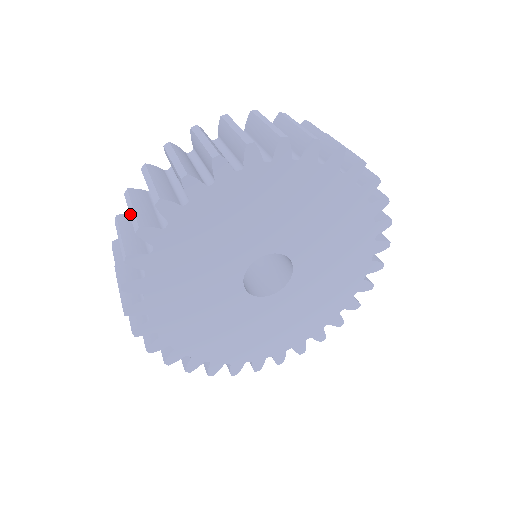
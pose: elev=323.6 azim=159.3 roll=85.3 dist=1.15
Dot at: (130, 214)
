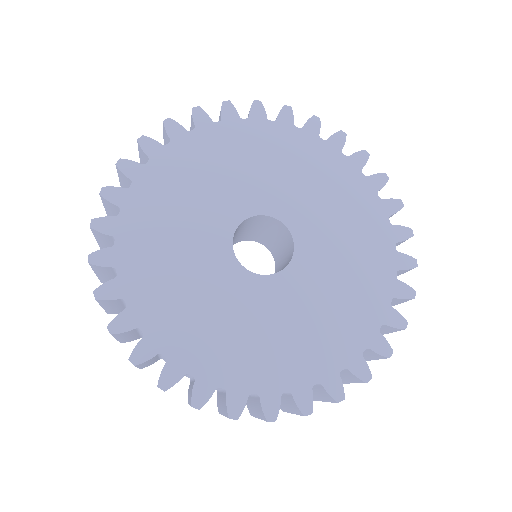
Dot at: occluded
